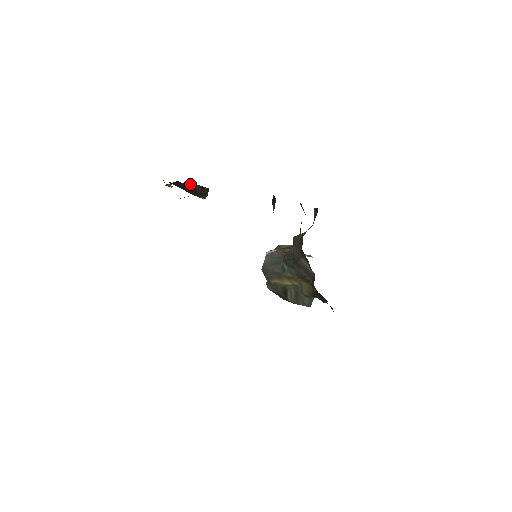
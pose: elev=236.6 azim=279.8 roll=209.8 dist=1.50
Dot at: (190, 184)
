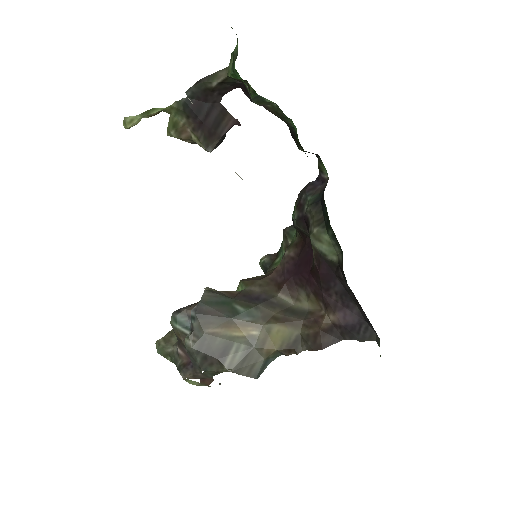
Dot at: (226, 111)
